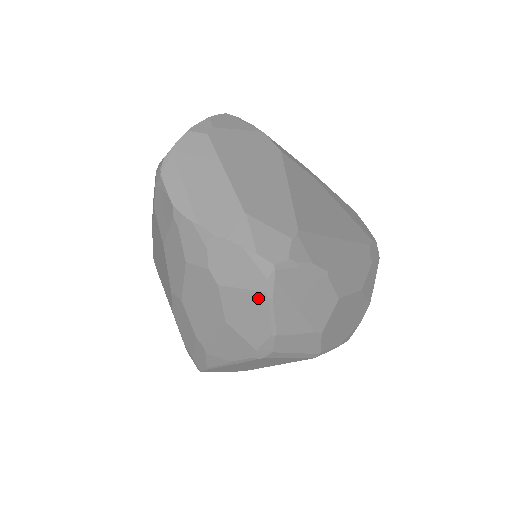
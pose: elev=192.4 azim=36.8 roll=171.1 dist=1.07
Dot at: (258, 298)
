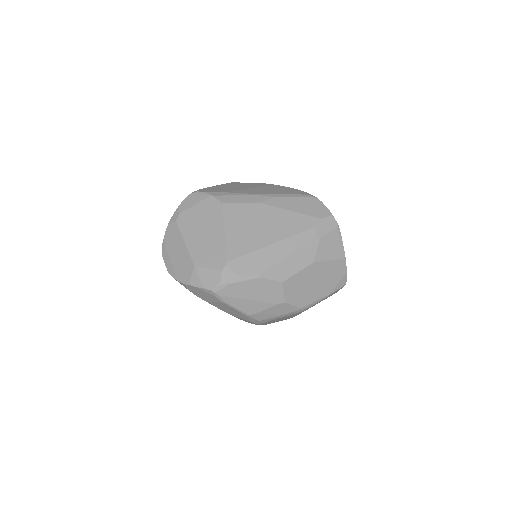
Dot at: (222, 304)
